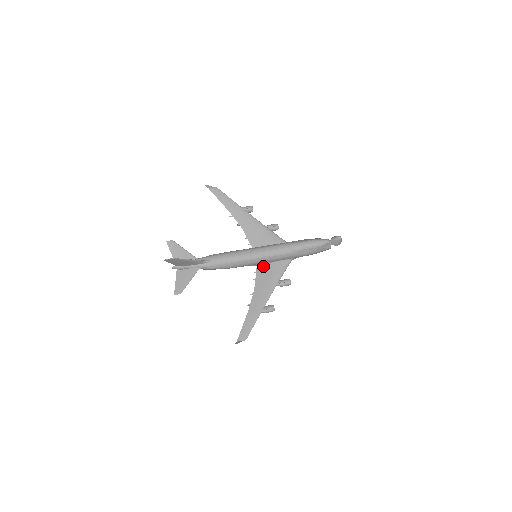
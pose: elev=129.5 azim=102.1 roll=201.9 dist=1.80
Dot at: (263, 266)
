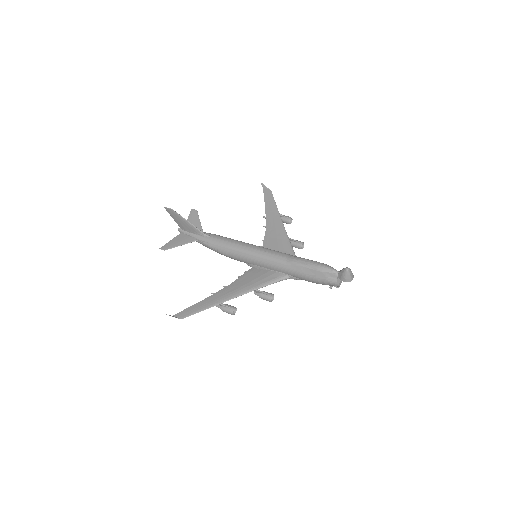
Dot at: (257, 269)
